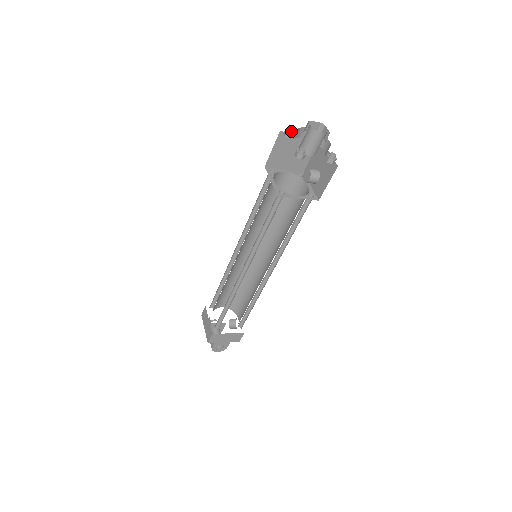
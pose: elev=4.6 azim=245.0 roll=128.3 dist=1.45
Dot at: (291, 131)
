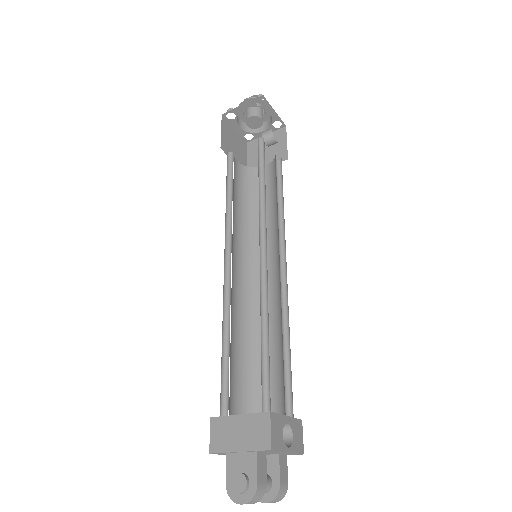
Dot at: (247, 130)
